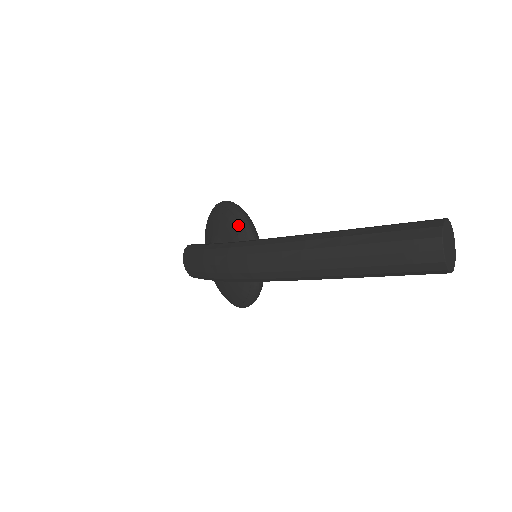
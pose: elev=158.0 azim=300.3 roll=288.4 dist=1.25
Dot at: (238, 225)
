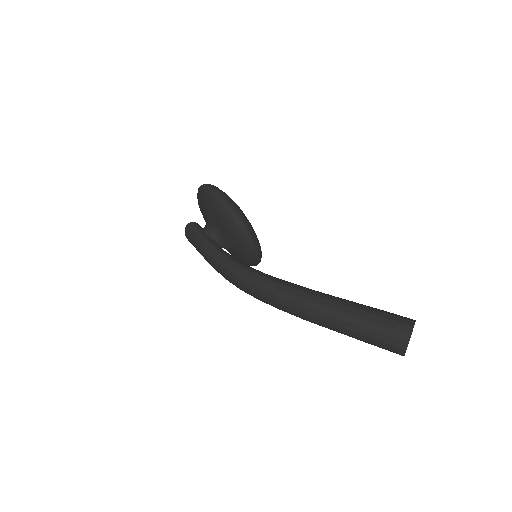
Dot at: (238, 235)
